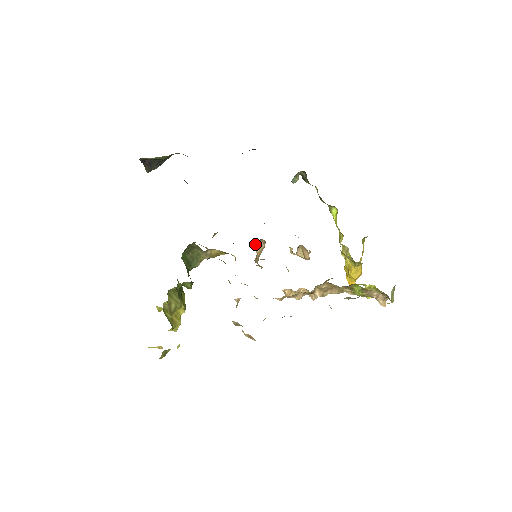
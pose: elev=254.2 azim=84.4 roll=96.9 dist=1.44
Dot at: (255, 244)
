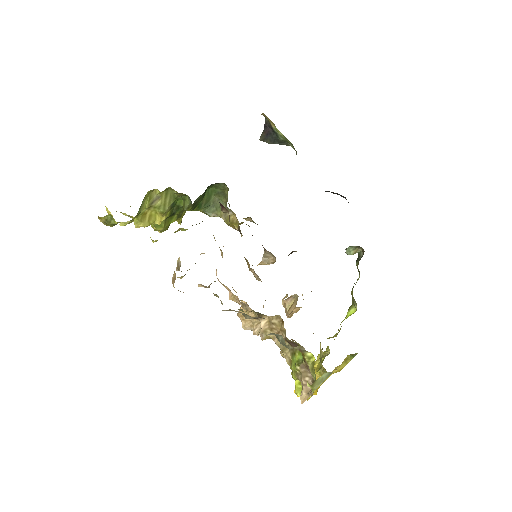
Dot at: (266, 255)
